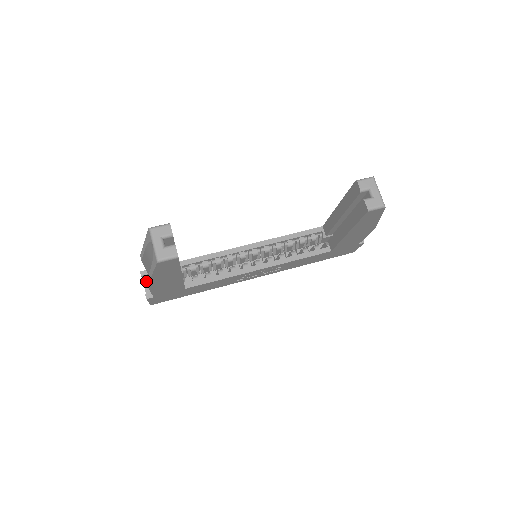
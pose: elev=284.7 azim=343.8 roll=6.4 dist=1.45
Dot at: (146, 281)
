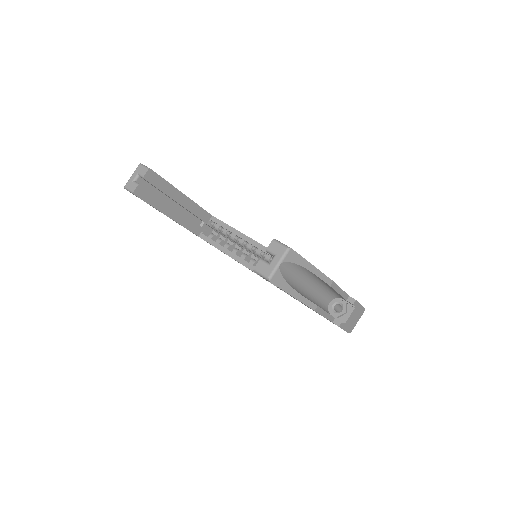
Dot at: occluded
